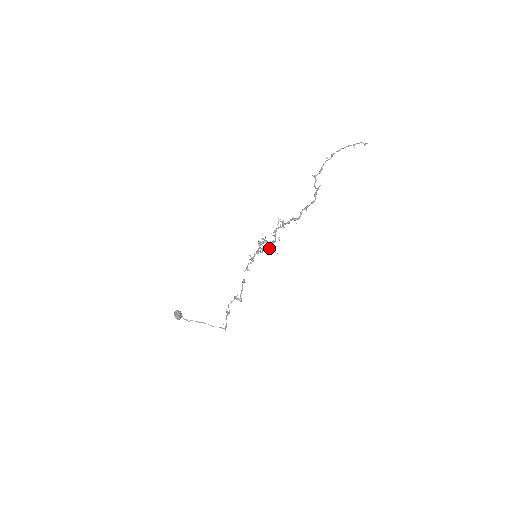
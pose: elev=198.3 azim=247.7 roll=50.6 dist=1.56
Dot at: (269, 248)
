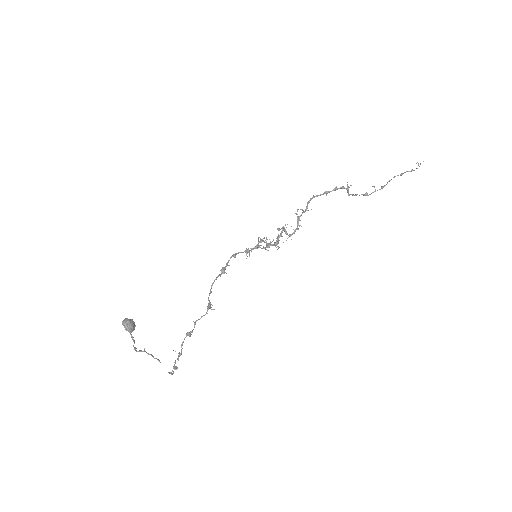
Dot at: (274, 244)
